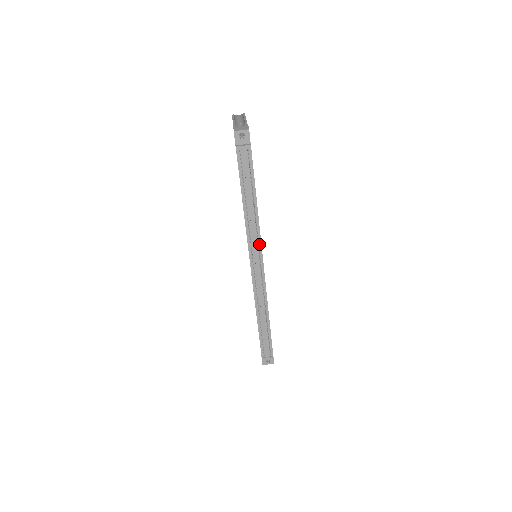
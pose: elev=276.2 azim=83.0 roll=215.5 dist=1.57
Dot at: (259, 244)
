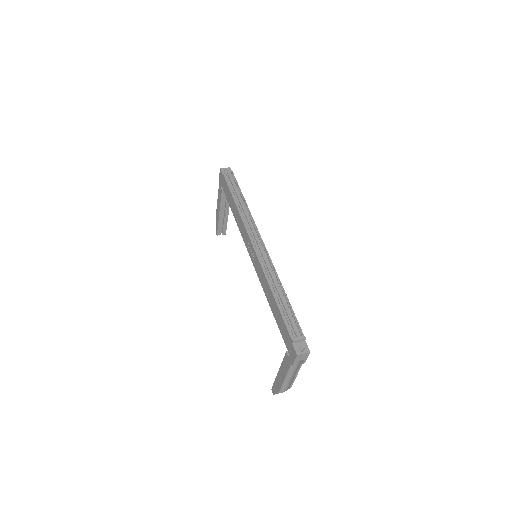
Dot at: (255, 228)
